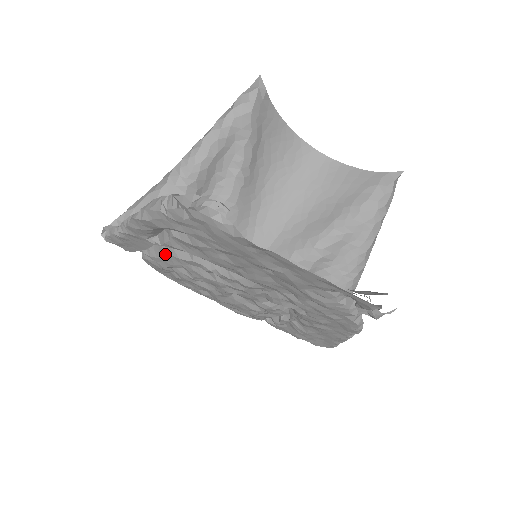
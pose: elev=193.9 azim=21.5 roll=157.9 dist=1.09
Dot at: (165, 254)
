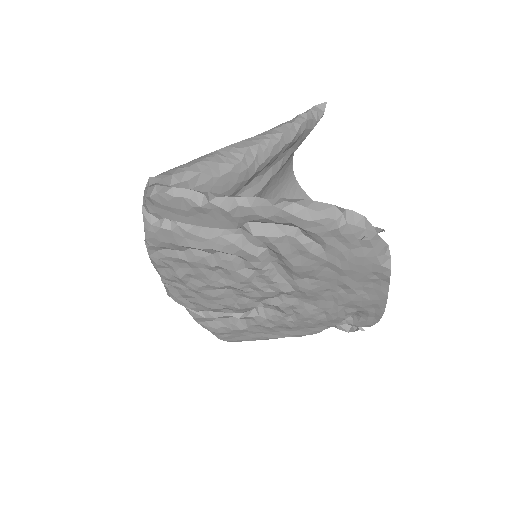
Dot at: (221, 238)
